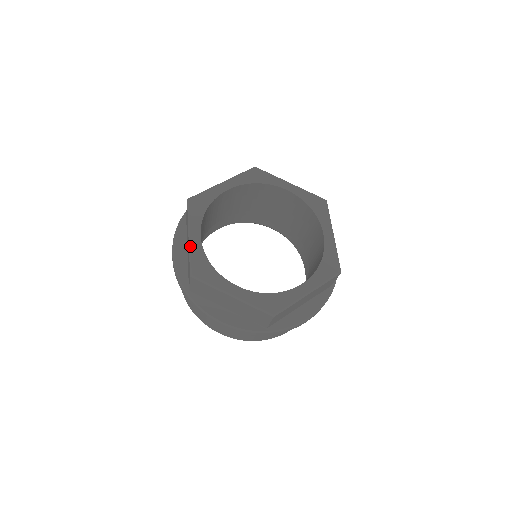
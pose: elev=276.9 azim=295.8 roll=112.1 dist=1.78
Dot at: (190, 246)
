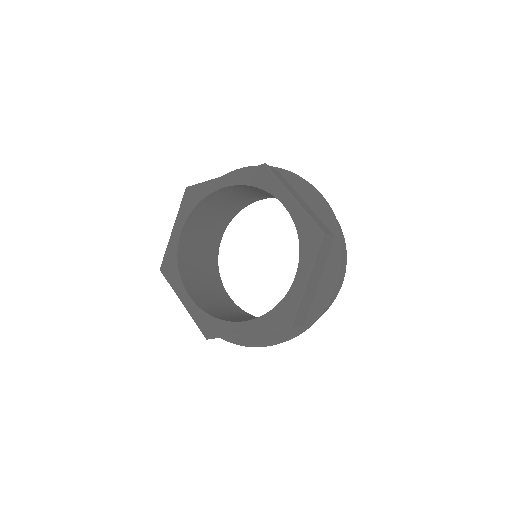
Dot at: (169, 240)
